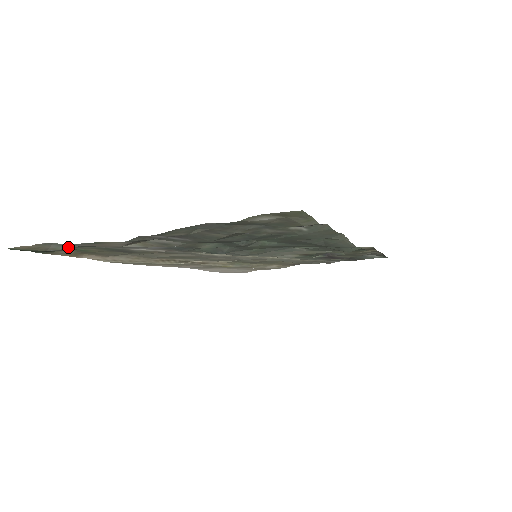
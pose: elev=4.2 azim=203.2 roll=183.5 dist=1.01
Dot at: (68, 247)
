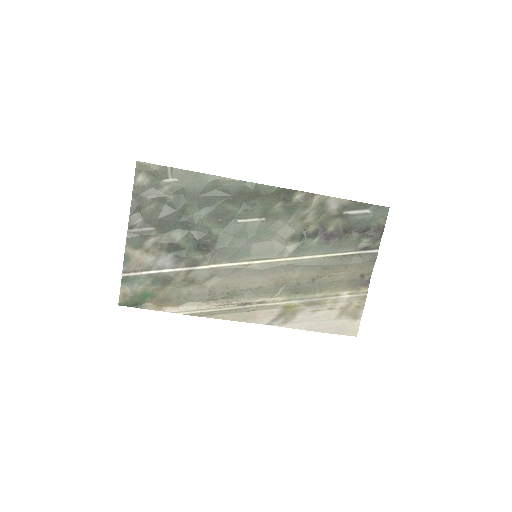
Dot at: (135, 285)
